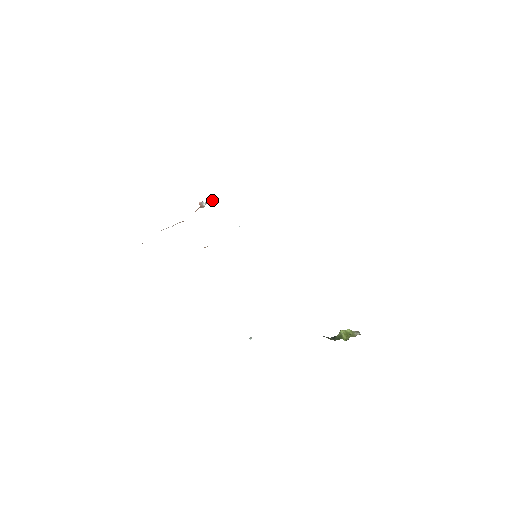
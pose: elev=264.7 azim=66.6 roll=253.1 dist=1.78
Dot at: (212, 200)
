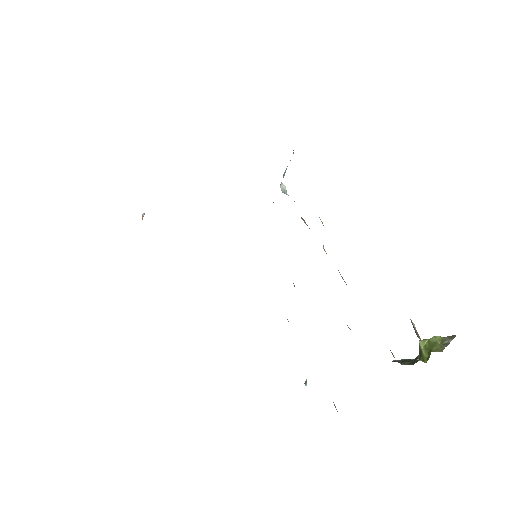
Dot at: occluded
